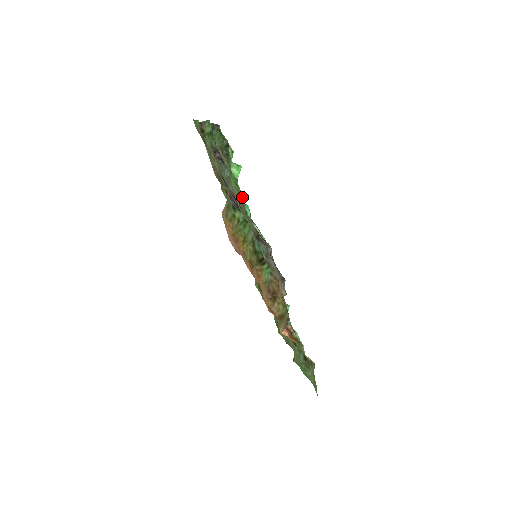
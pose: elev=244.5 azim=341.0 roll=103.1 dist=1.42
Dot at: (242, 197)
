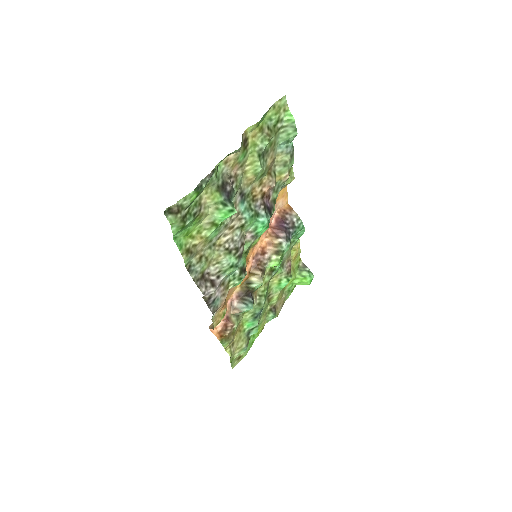
Dot at: (187, 254)
